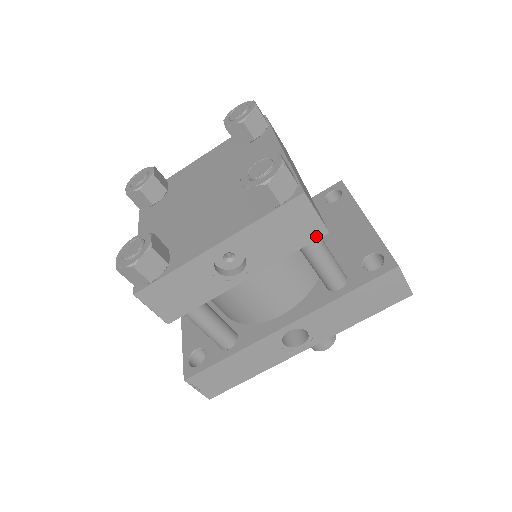
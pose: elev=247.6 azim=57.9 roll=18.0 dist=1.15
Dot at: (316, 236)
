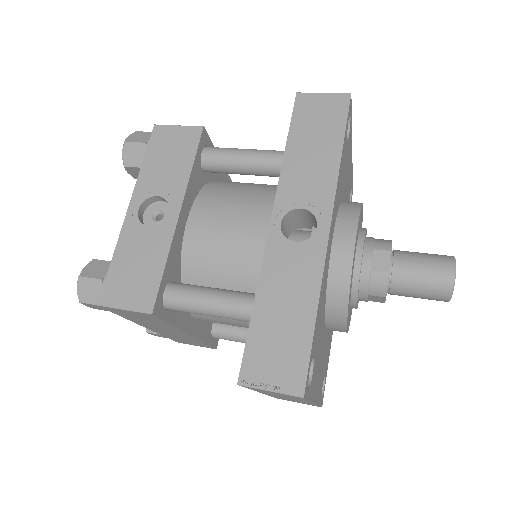
Dot at: (197, 137)
